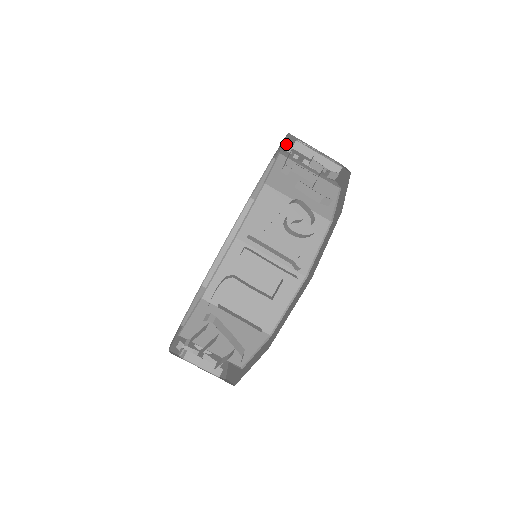
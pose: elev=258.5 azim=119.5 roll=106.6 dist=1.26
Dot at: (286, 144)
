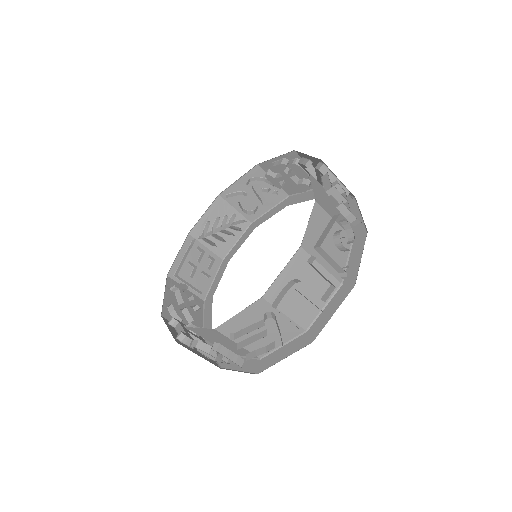
Dot at: (283, 157)
